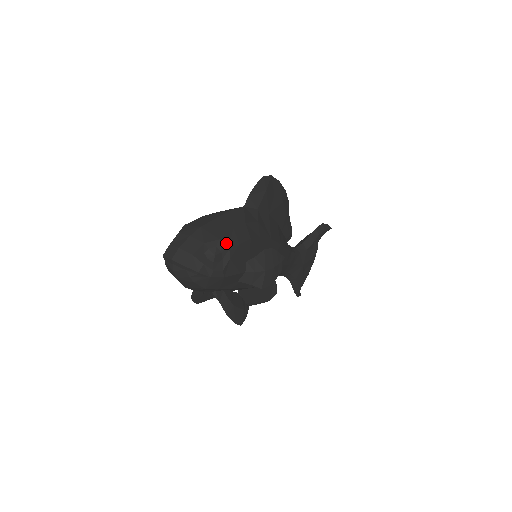
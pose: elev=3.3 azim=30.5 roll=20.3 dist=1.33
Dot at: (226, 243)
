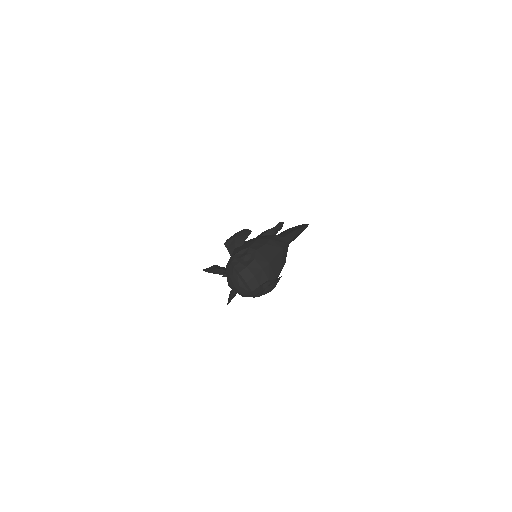
Dot at: (275, 280)
